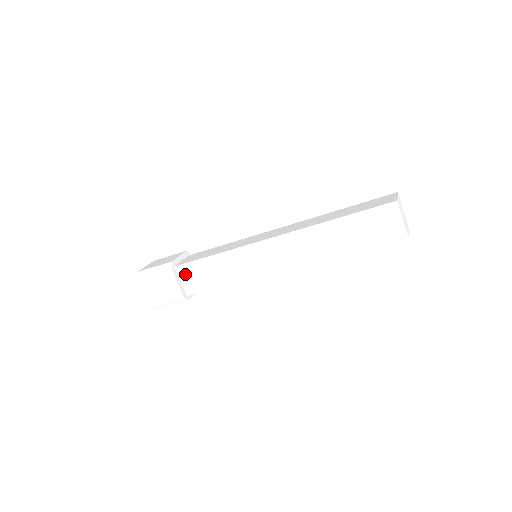
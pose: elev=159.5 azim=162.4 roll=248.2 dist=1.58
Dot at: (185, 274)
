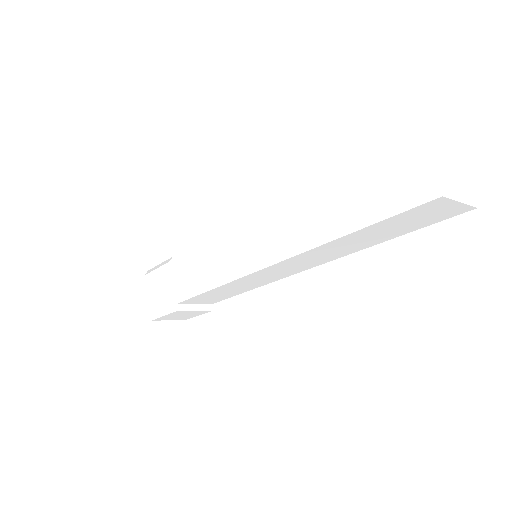
Dot at: (180, 273)
